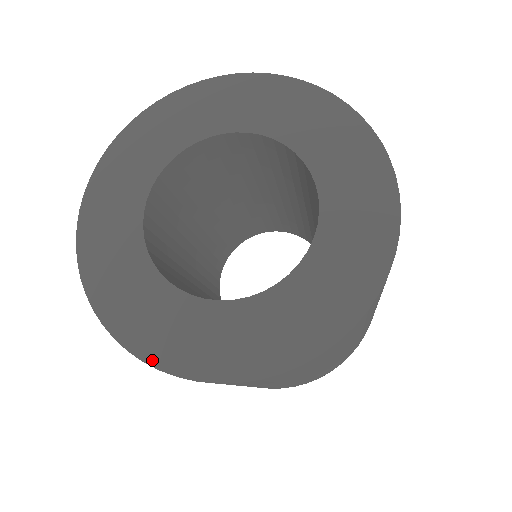
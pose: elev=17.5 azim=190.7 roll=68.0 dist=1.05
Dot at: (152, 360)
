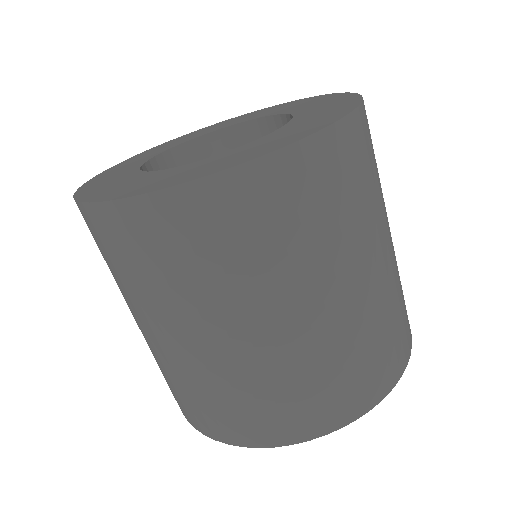
Dot at: (284, 145)
